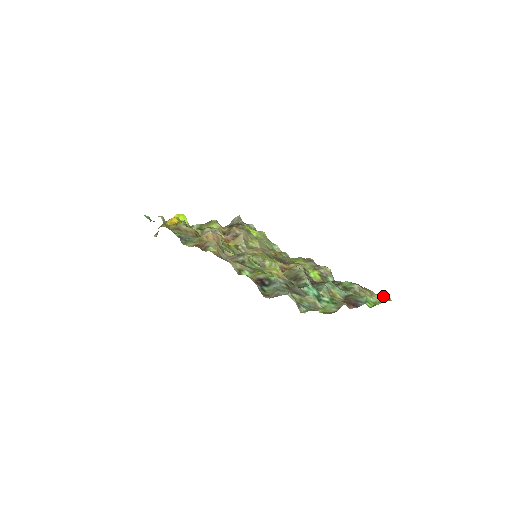
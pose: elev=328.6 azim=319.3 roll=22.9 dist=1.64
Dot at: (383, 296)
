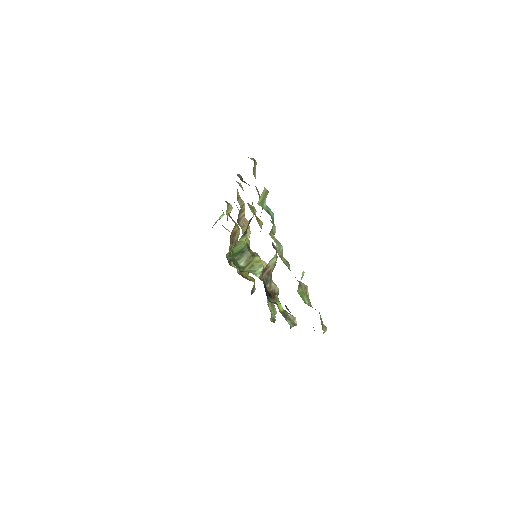
Dot at: (320, 315)
